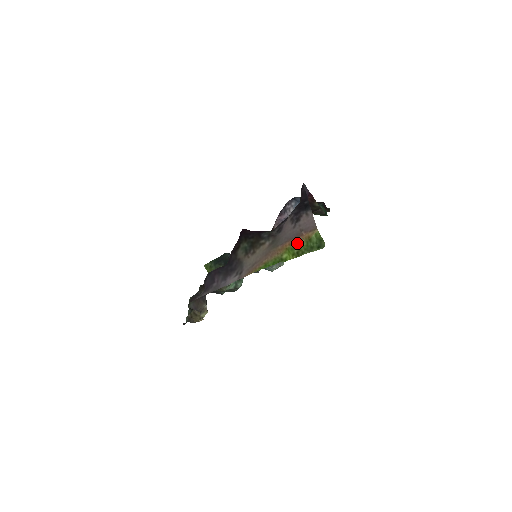
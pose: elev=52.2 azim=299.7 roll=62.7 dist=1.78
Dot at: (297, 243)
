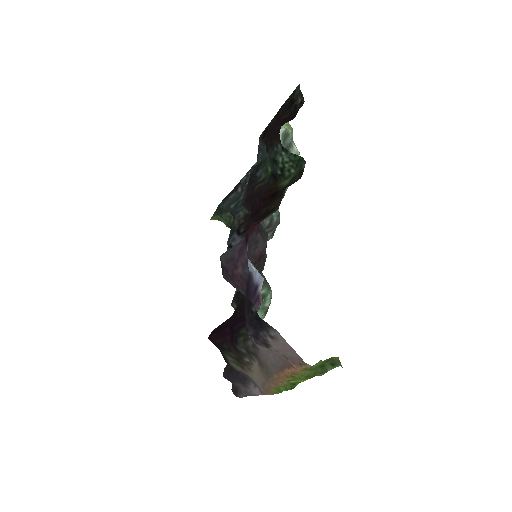
Dot at: (295, 376)
